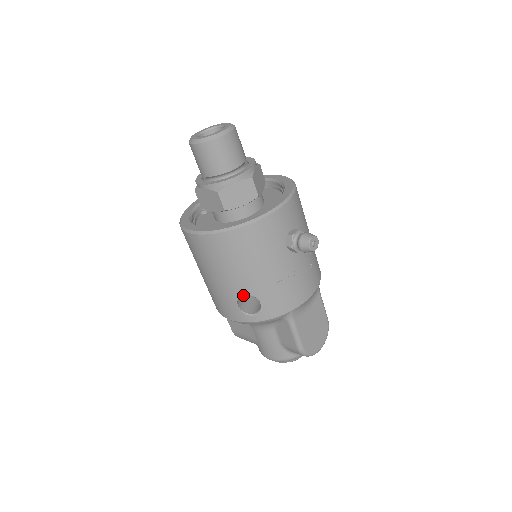
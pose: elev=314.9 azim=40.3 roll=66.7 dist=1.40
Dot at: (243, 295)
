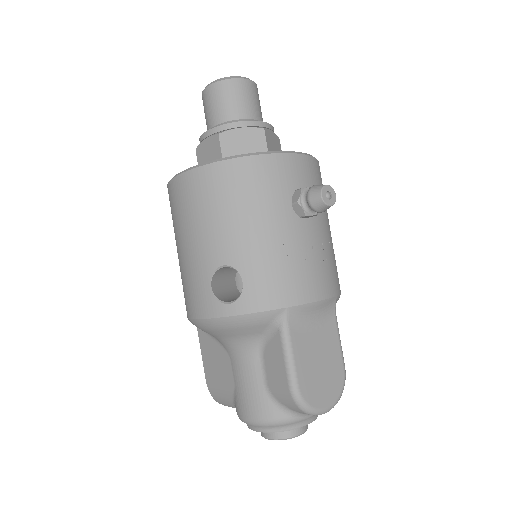
Dot at: (225, 287)
